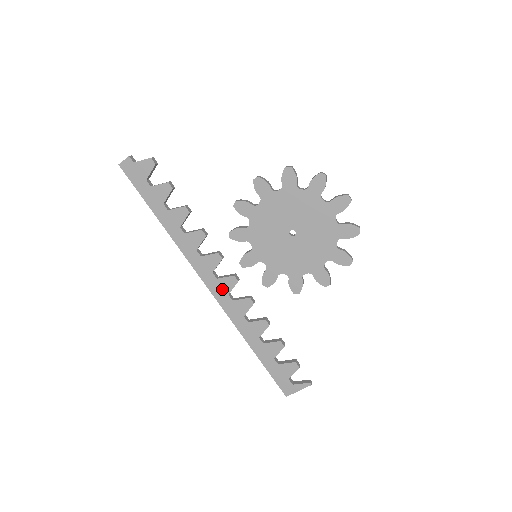
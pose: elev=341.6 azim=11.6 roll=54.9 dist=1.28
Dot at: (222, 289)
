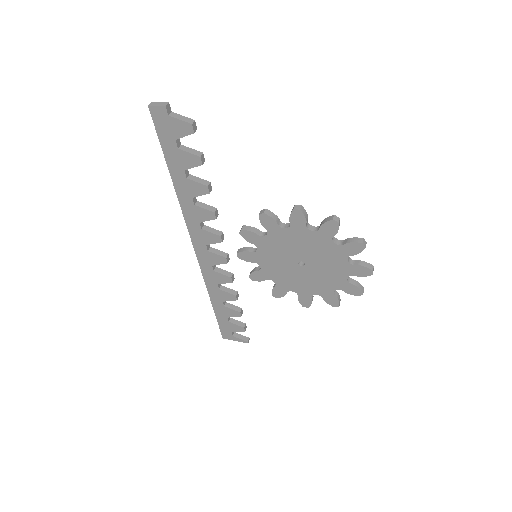
Dot at: (208, 259)
